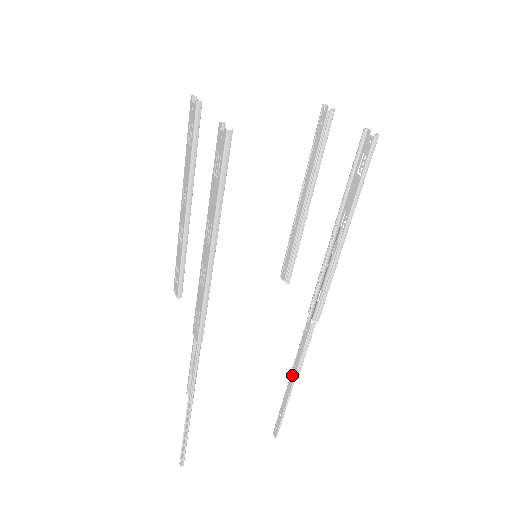
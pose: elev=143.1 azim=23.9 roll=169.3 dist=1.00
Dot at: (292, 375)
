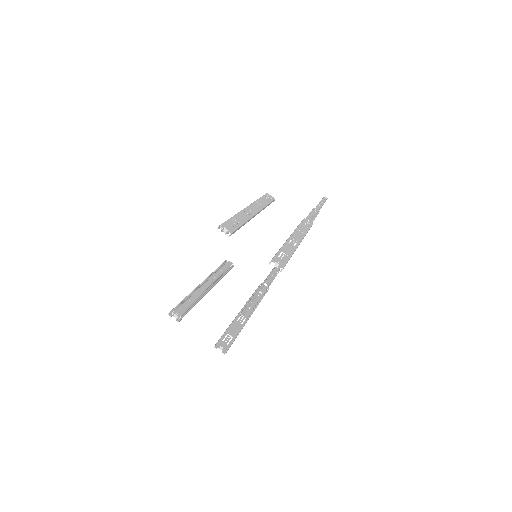
Dot at: occluded
